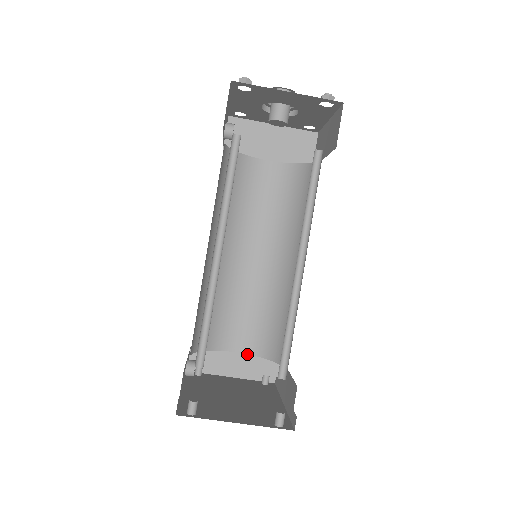
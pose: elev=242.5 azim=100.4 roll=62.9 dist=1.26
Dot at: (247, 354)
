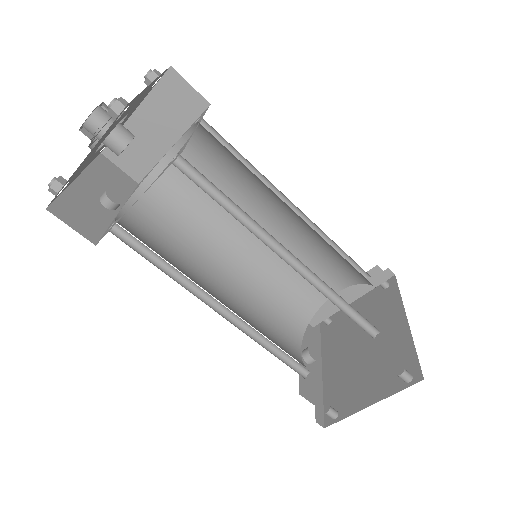
Dot at: (346, 286)
